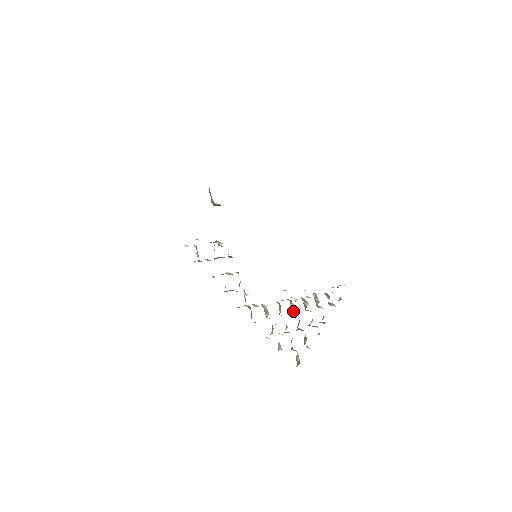
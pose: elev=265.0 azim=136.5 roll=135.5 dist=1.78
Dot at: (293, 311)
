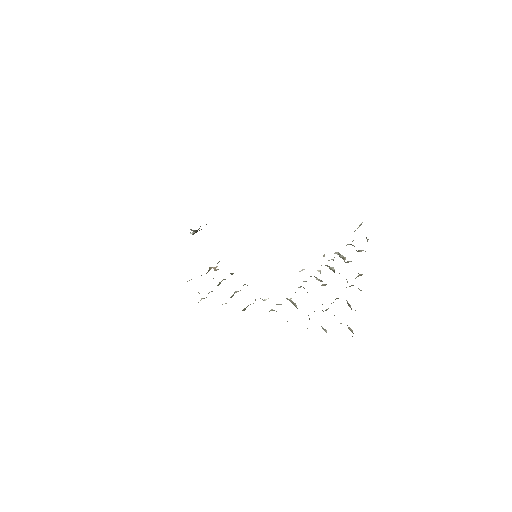
Dot at: (321, 285)
